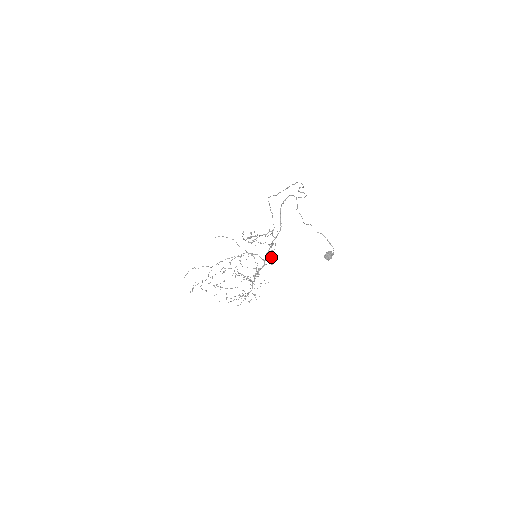
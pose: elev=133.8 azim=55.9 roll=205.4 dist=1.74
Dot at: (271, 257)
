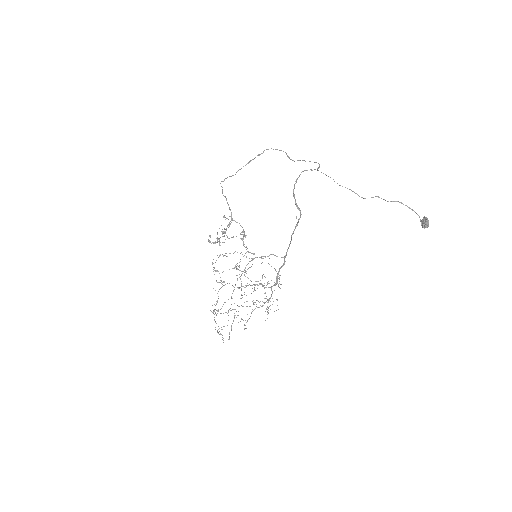
Dot at: (244, 246)
